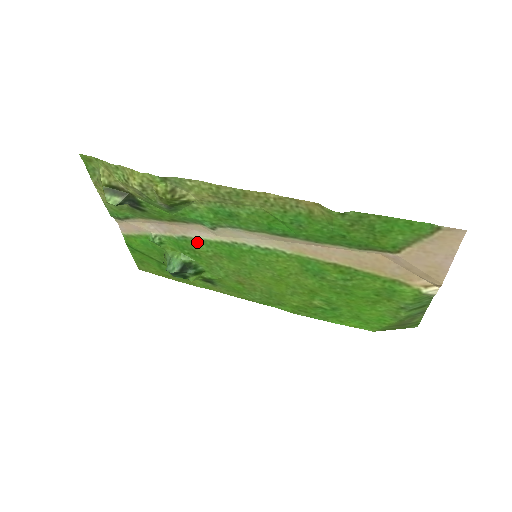
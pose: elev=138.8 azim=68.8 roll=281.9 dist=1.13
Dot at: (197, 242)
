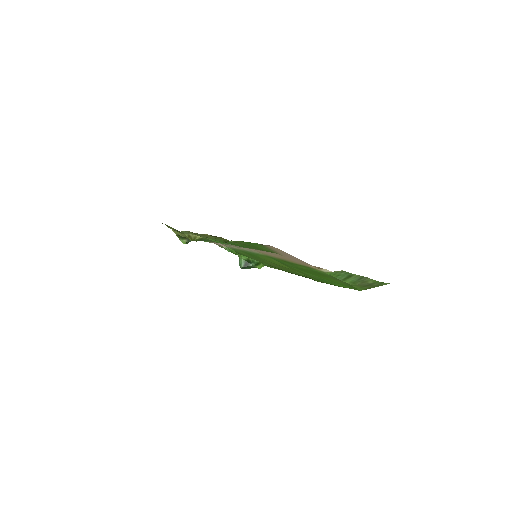
Dot at: (237, 250)
